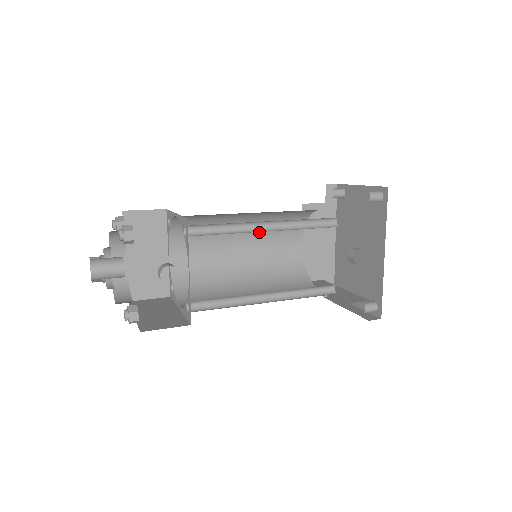
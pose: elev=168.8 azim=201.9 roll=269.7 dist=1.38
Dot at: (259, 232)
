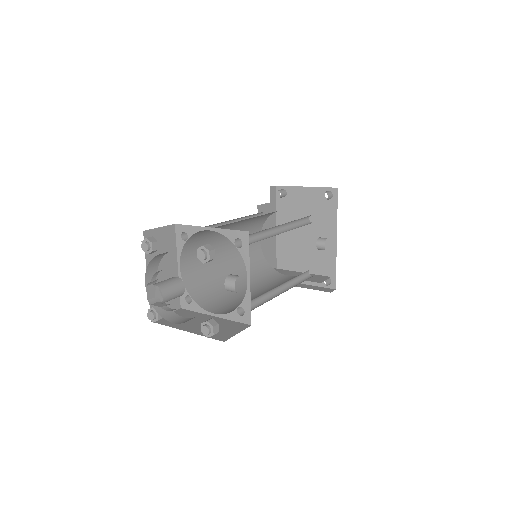
Dot at: occluded
